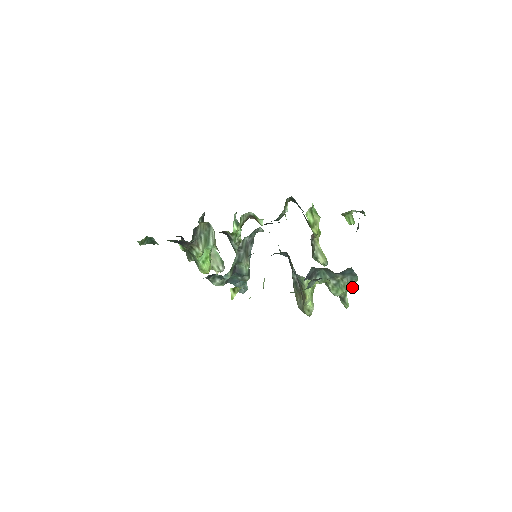
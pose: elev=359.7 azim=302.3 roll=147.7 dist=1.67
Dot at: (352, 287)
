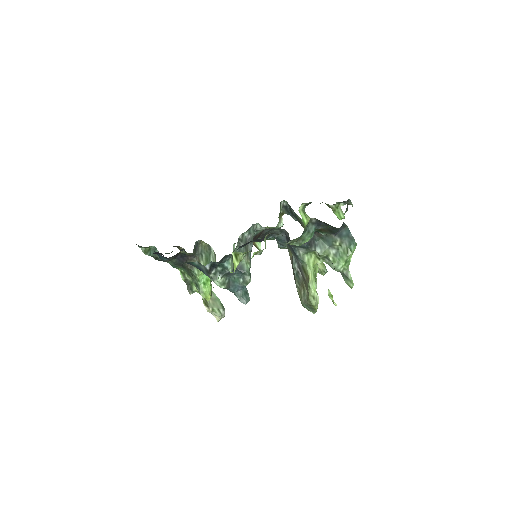
Dot at: (352, 252)
